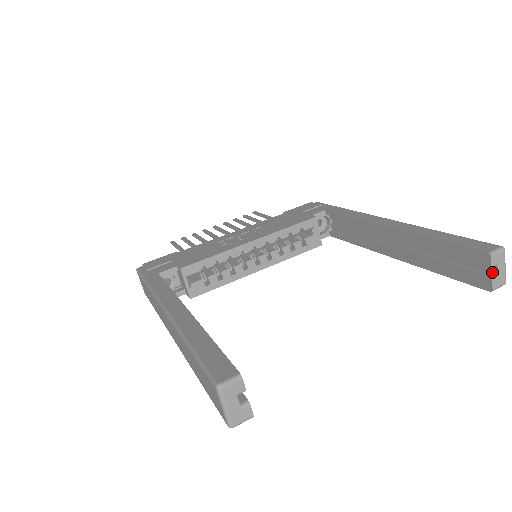
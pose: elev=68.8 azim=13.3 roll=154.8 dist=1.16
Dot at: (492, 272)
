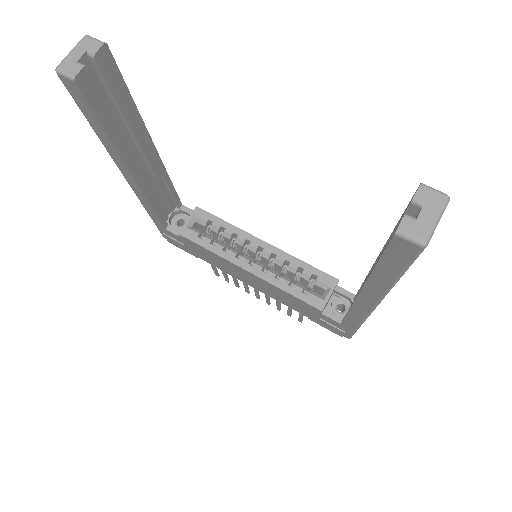
Dot at: (415, 219)
